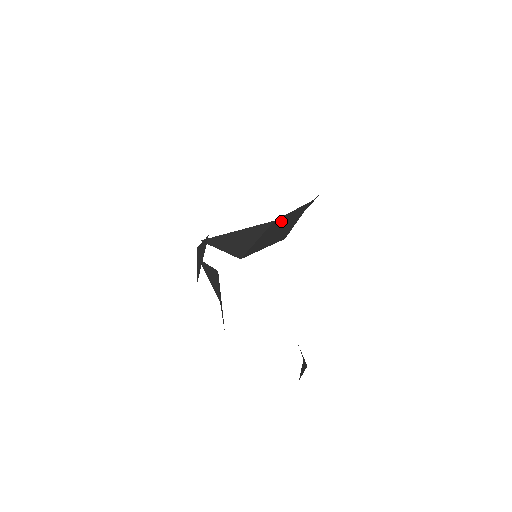
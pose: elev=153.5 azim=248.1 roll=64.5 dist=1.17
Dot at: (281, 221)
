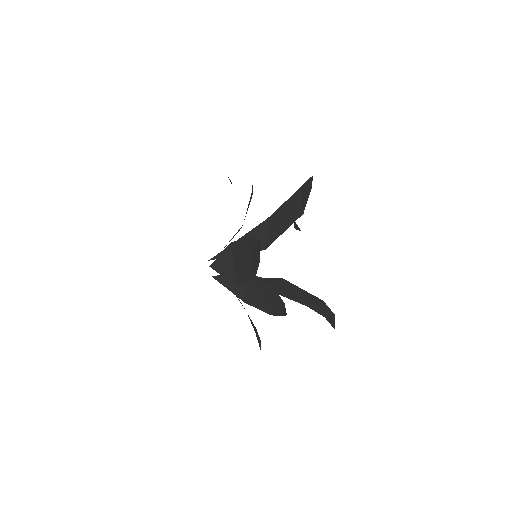
Dot at: (279, 213)
